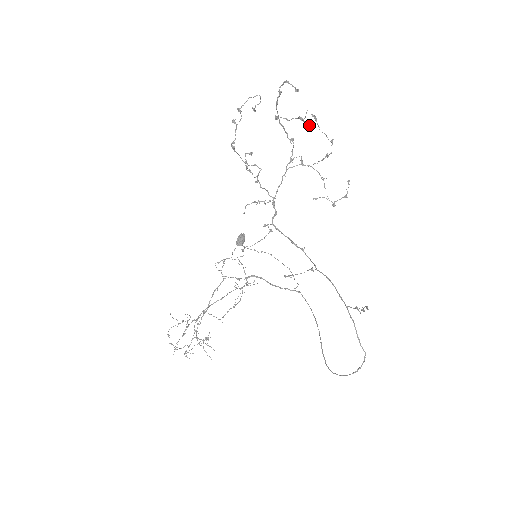
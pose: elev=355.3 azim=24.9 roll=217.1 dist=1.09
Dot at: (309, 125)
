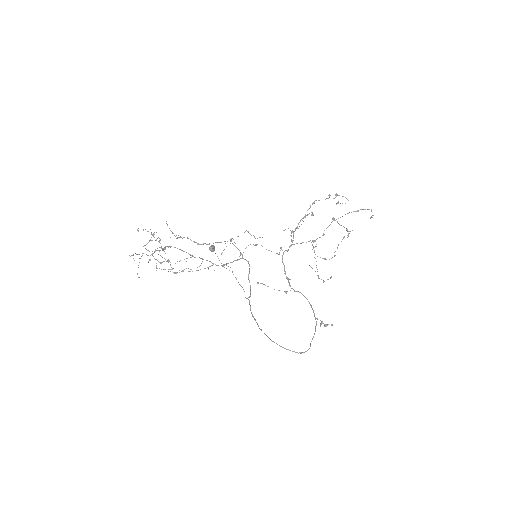
Dot at: (348, 236)
